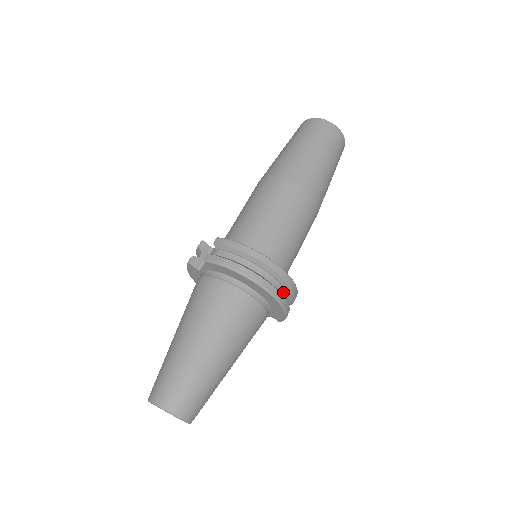
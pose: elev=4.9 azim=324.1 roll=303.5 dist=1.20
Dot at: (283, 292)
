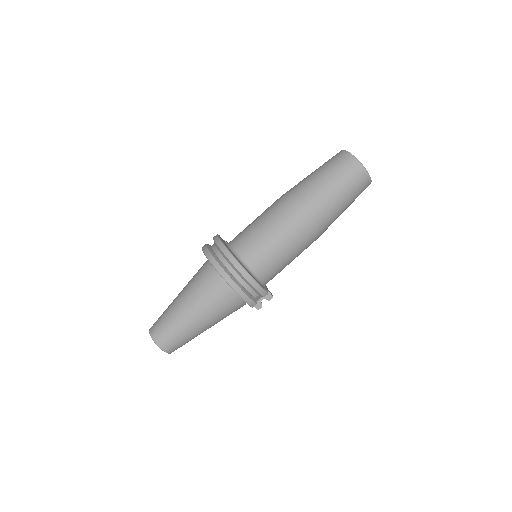
Dot at: (238, 276)
